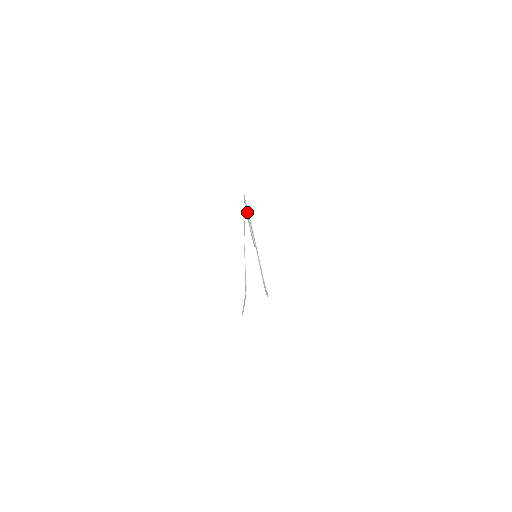
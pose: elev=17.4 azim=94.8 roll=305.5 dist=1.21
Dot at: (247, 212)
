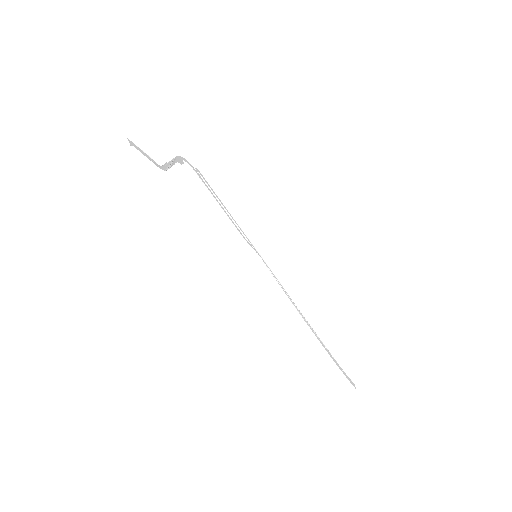
Dot at: (211, 189)
